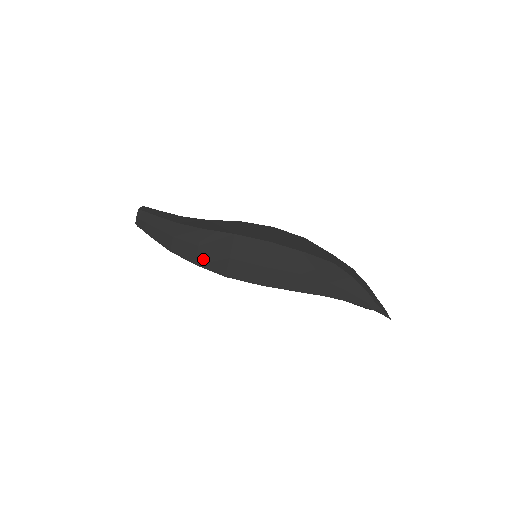
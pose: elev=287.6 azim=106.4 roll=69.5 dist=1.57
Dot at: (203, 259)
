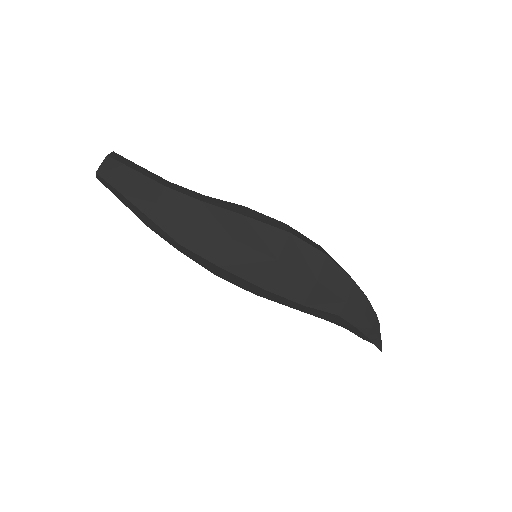
Dot at: occluded
